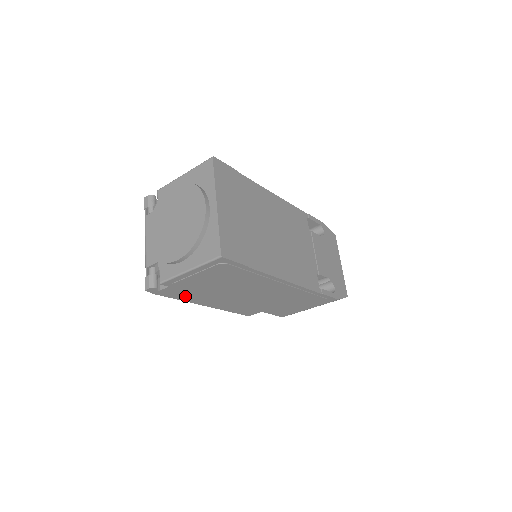
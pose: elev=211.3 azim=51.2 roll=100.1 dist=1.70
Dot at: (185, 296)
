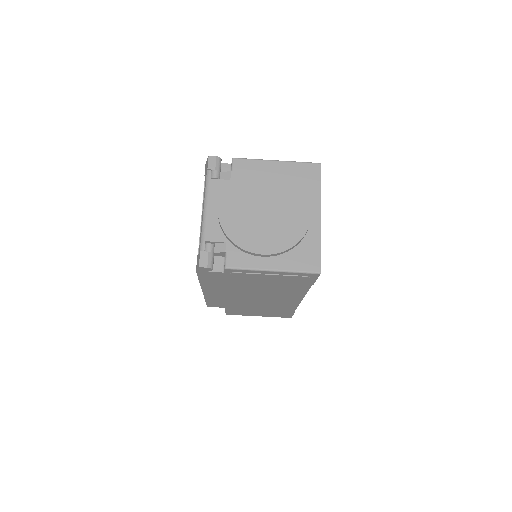
Dot at: (212, 281)
